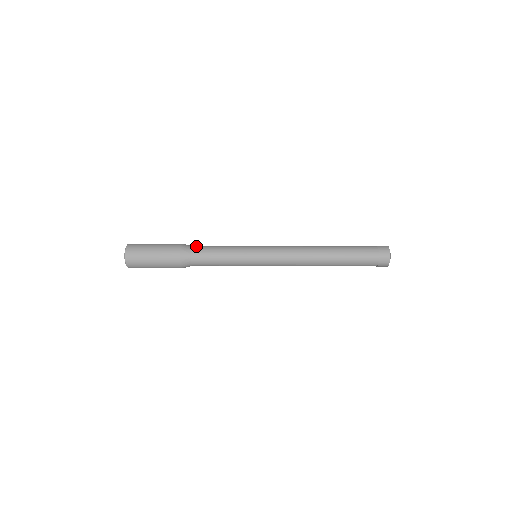
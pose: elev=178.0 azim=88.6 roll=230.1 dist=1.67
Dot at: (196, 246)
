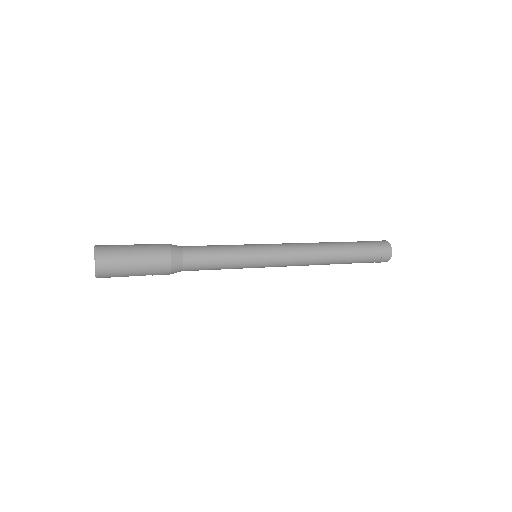
Dot at: (185, 246)
